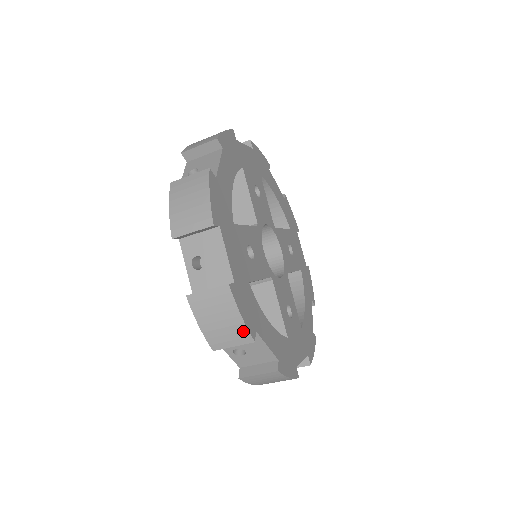
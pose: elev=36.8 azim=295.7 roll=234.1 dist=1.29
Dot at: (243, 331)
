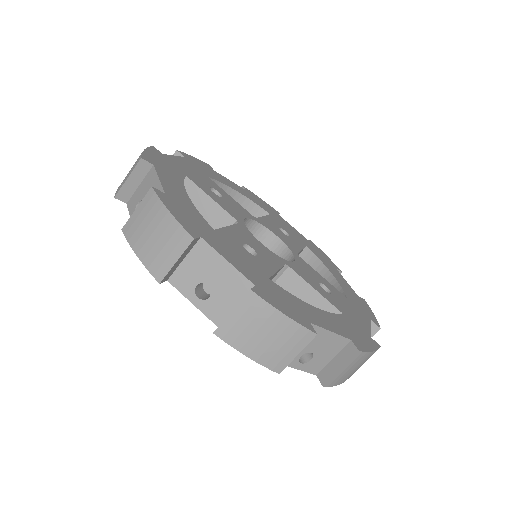
Dot at: occluded
